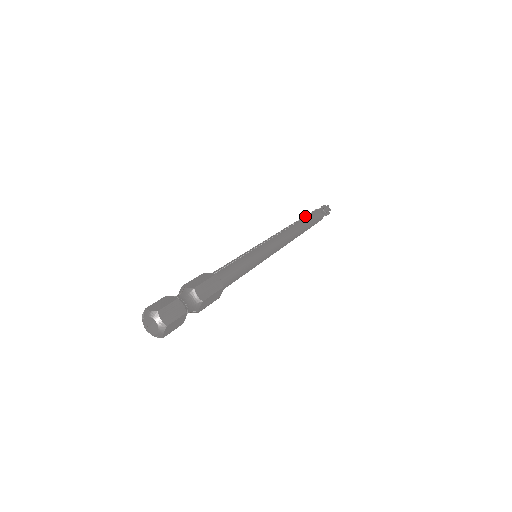
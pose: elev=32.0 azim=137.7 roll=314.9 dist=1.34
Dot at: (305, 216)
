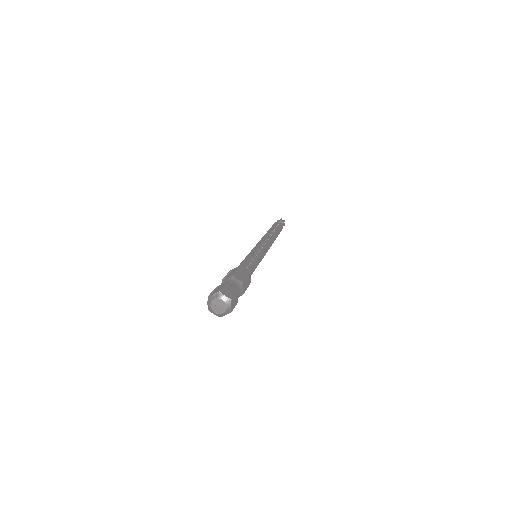
Dot at: (277, 227)
